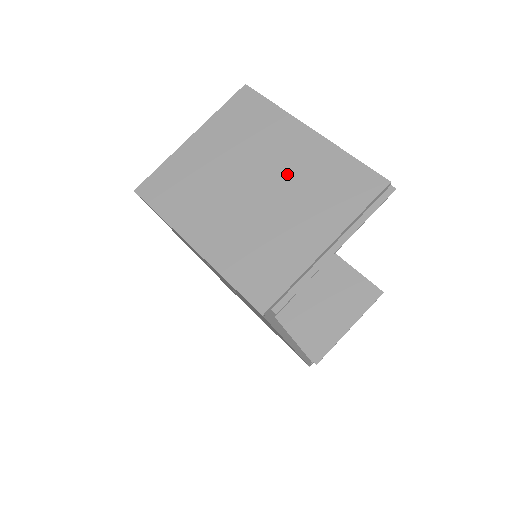
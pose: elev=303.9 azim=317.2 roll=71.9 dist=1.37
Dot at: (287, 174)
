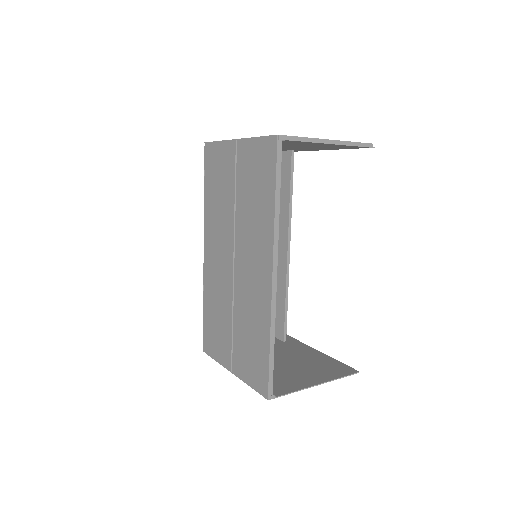
Dot at: occluded
